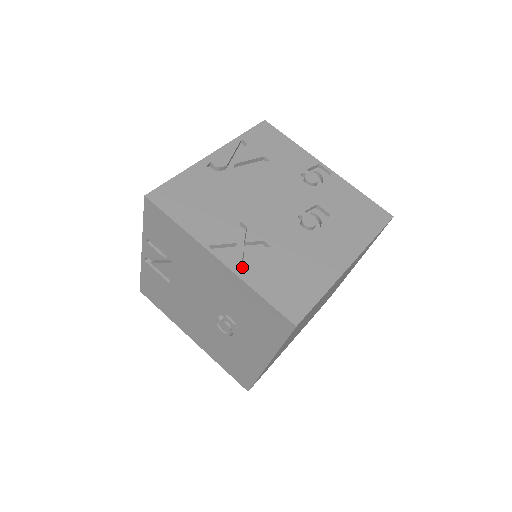
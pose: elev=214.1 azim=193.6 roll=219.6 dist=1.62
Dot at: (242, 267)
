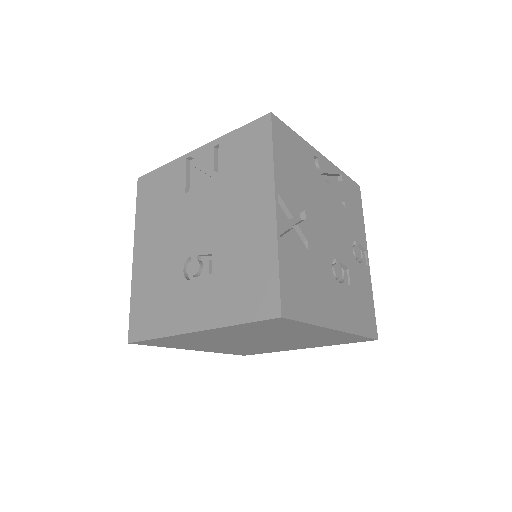
Dot at: (284, 234)
